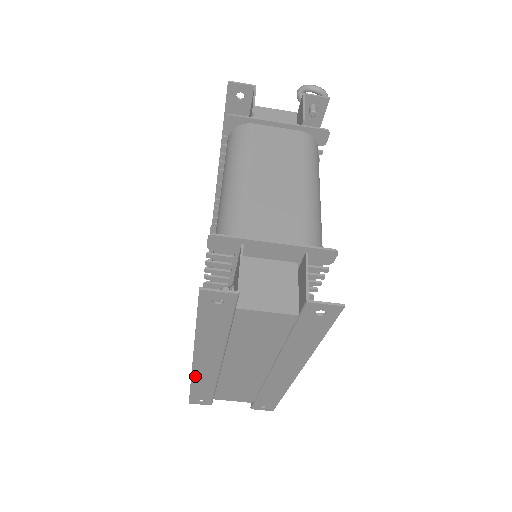
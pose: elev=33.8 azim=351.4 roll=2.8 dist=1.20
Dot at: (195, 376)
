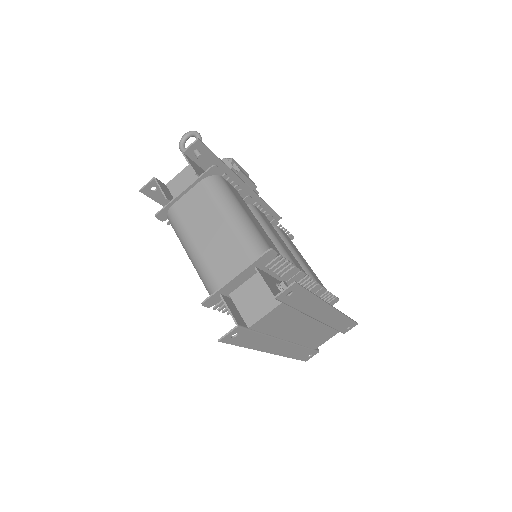
Dot at: (284, 355)
